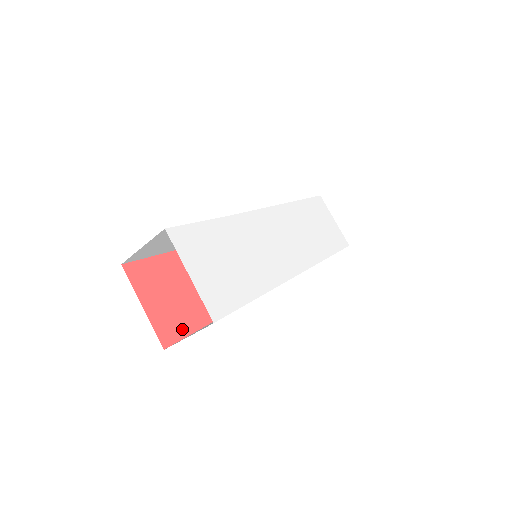
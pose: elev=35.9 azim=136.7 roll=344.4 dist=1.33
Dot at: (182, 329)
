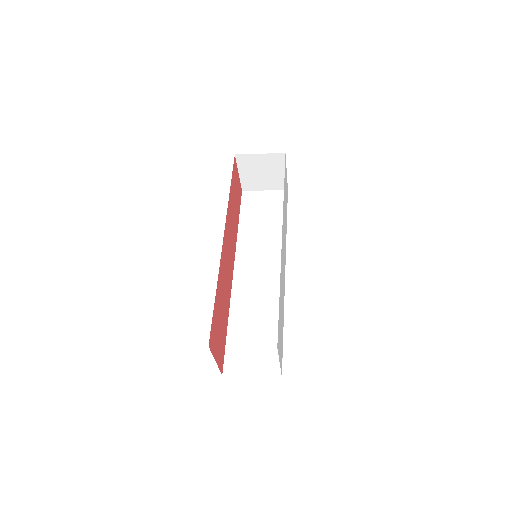
Dot at: (224, 349)
